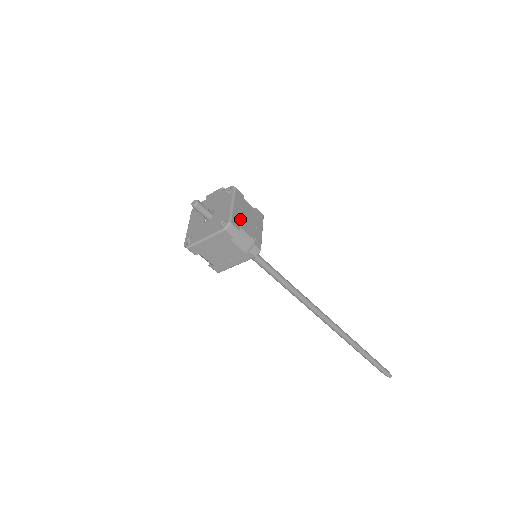
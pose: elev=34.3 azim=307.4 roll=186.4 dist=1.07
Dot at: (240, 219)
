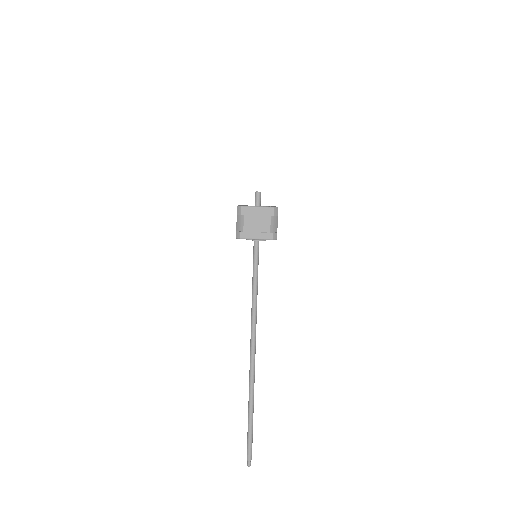
Dot at: occluded
